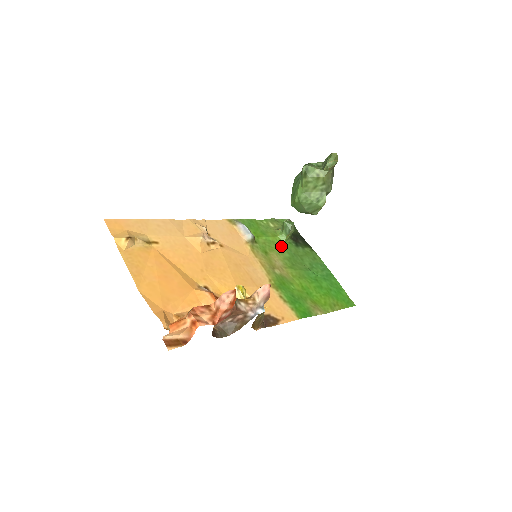
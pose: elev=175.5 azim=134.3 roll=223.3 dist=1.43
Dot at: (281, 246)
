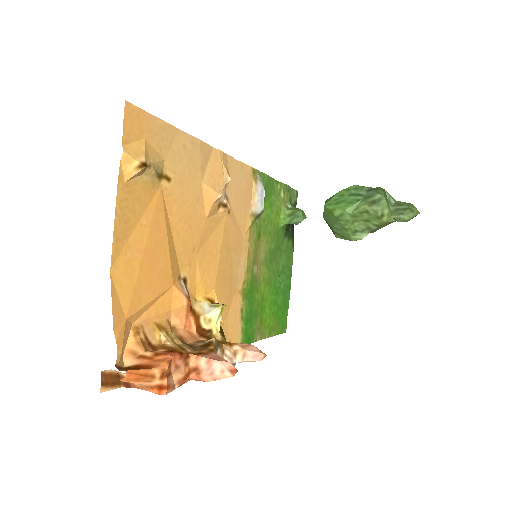
Dot at: (275, 231)
